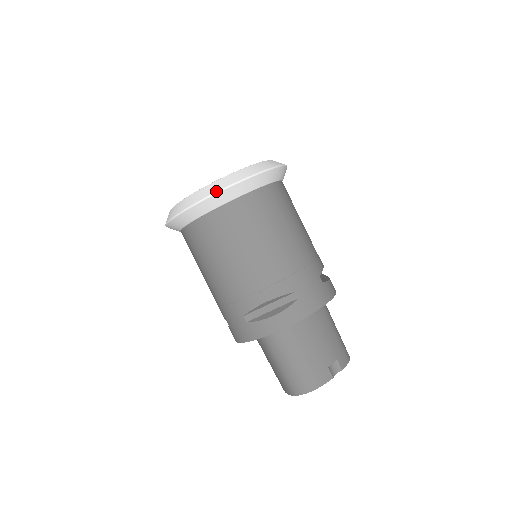
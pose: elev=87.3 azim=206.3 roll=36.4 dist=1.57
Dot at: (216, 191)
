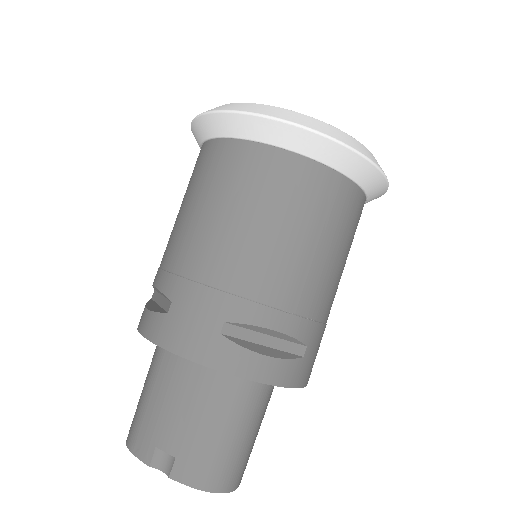
Dot at: (199, 114)
